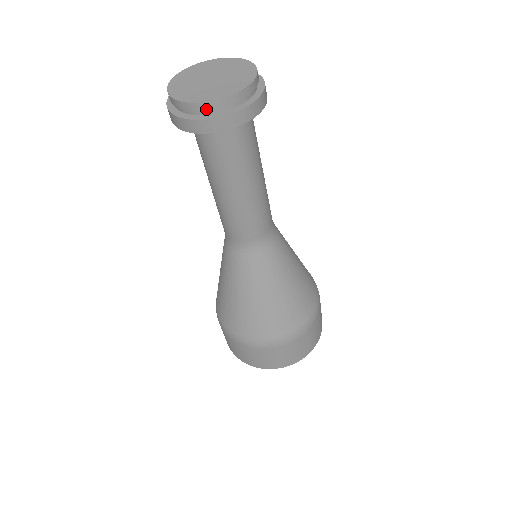
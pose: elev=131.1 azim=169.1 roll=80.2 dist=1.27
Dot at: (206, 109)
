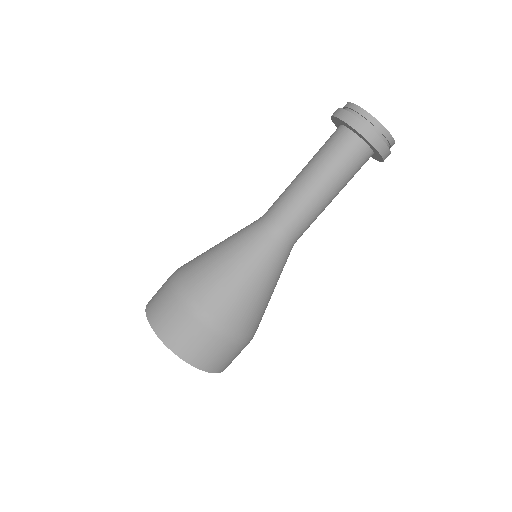
Dot at: (390, 143)
